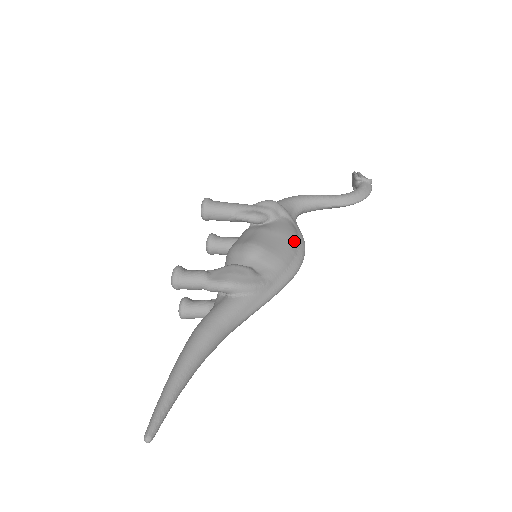
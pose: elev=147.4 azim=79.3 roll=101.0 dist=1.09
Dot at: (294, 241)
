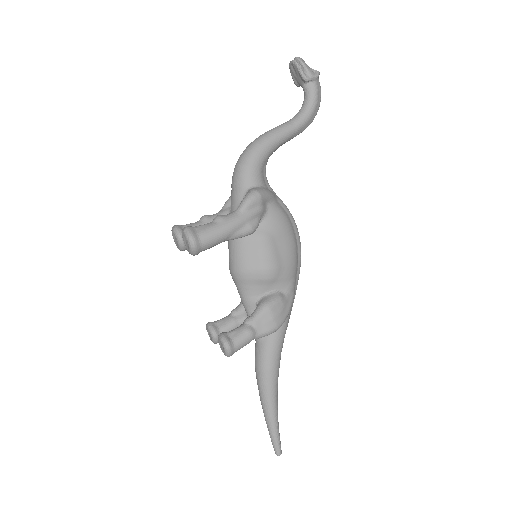
Dot at: (292, 230)
